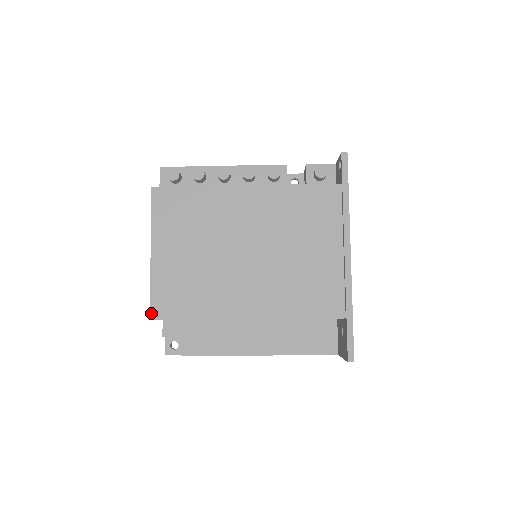
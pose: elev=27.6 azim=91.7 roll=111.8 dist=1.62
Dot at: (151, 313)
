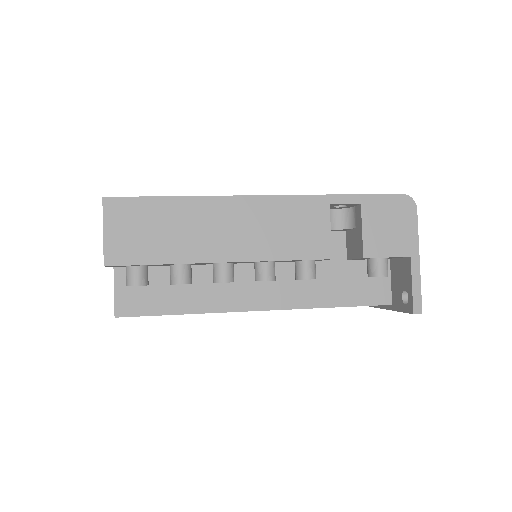
Dot at: occluded
